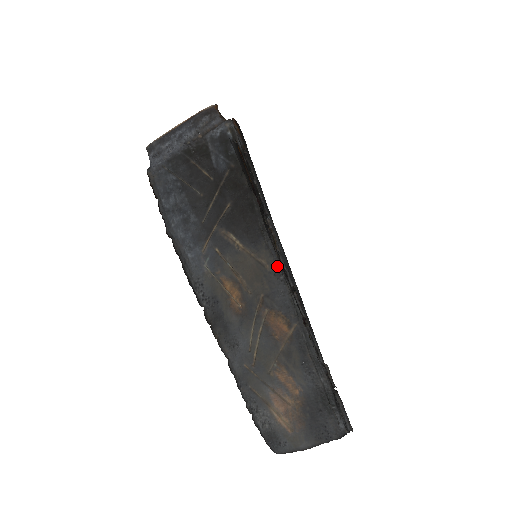
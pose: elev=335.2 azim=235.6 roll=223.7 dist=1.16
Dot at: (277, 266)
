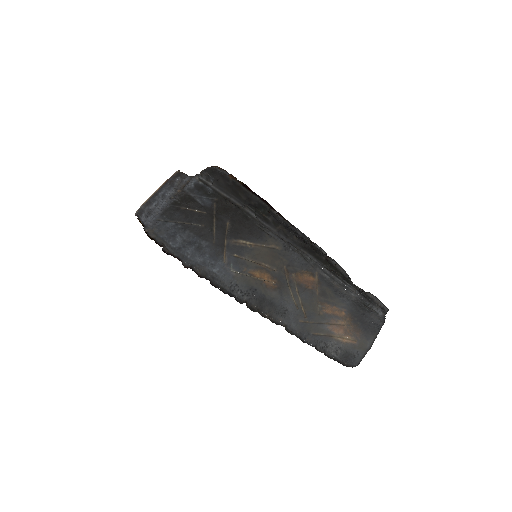
Dot at: (284, 244)
